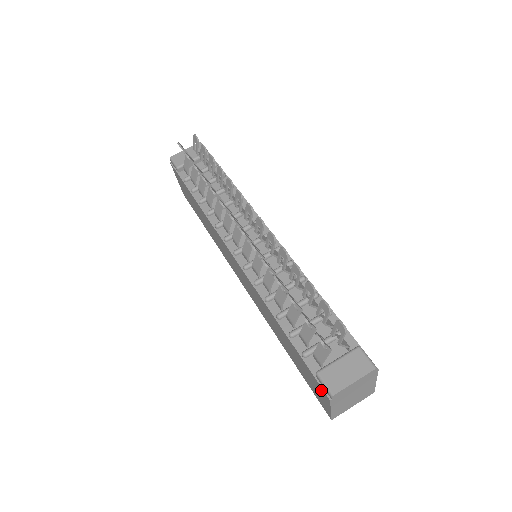
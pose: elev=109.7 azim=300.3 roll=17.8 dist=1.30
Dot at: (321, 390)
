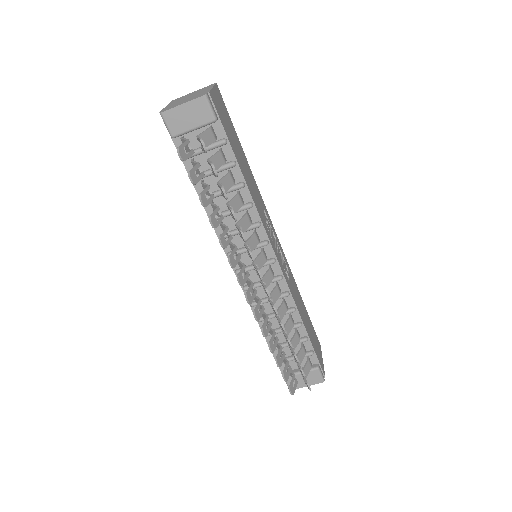
Dot at: occluded
